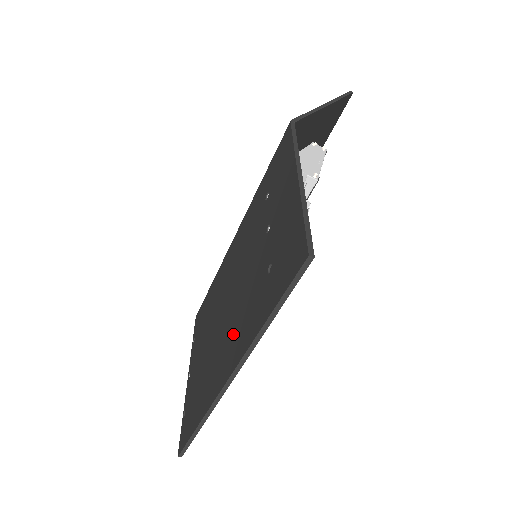
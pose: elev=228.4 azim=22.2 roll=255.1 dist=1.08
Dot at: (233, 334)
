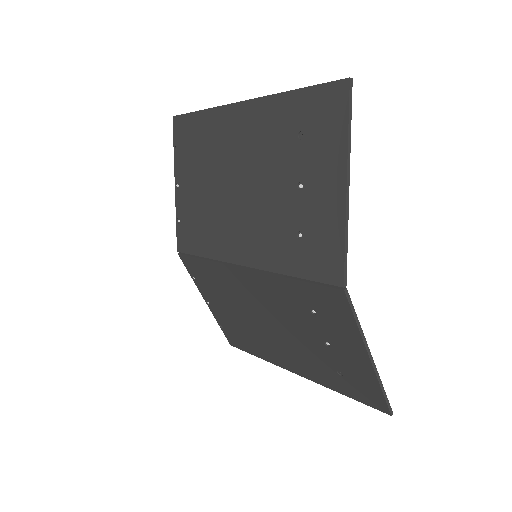
Dot at: (293, 357)
